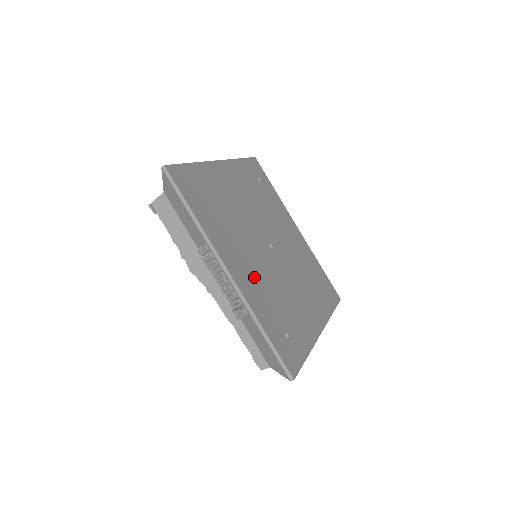
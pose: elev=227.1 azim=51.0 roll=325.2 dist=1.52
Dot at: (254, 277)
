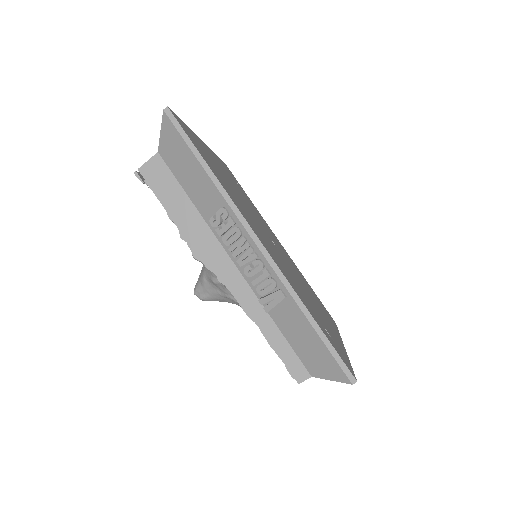
Dot at: (278, 260)
